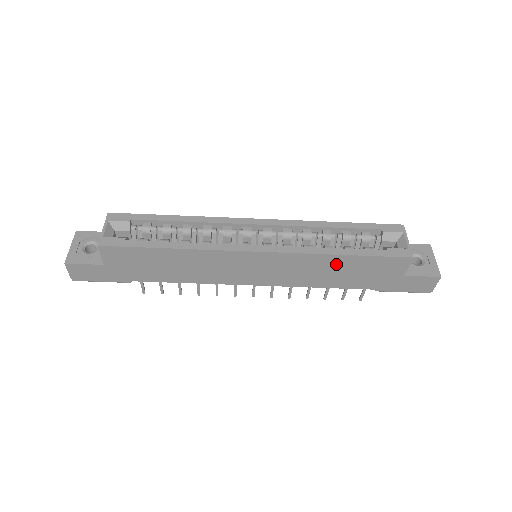
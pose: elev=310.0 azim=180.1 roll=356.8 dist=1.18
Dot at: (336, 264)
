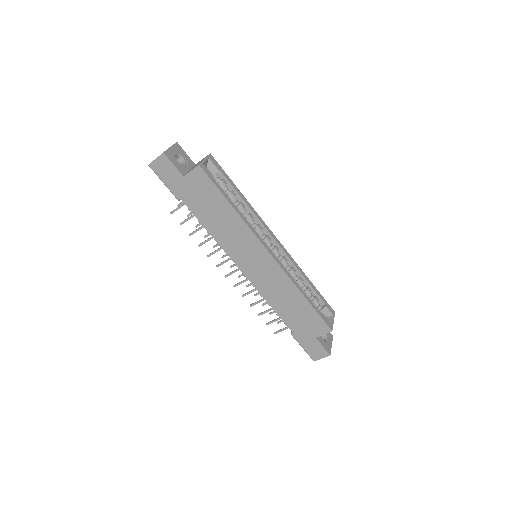
Dot at: (295, 299)
